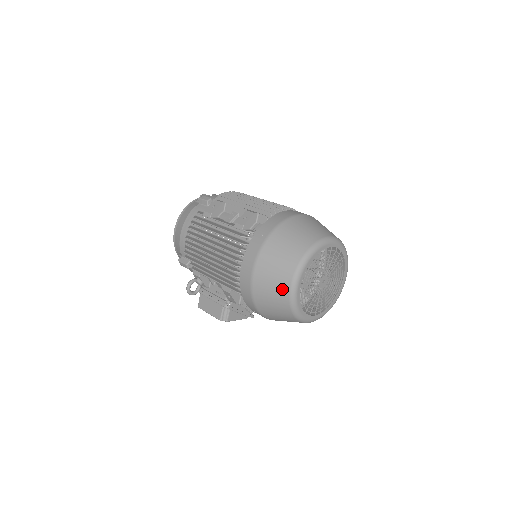
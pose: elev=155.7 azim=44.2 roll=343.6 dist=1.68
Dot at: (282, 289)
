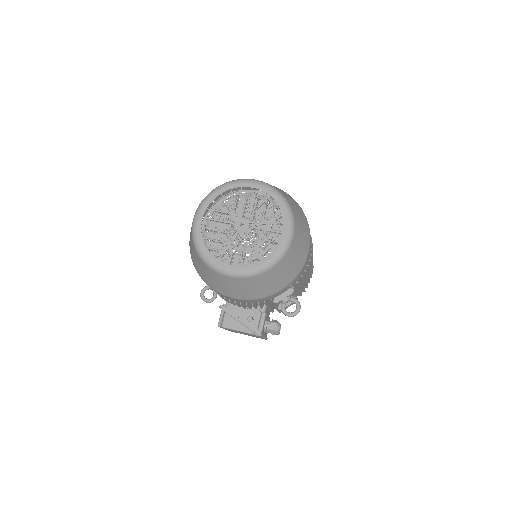
Dot at: (191, 228)
